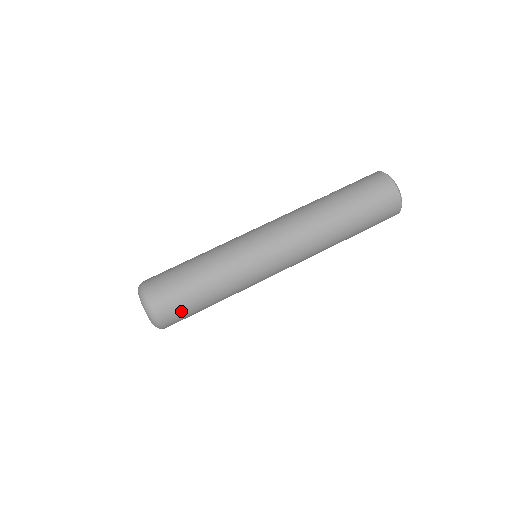
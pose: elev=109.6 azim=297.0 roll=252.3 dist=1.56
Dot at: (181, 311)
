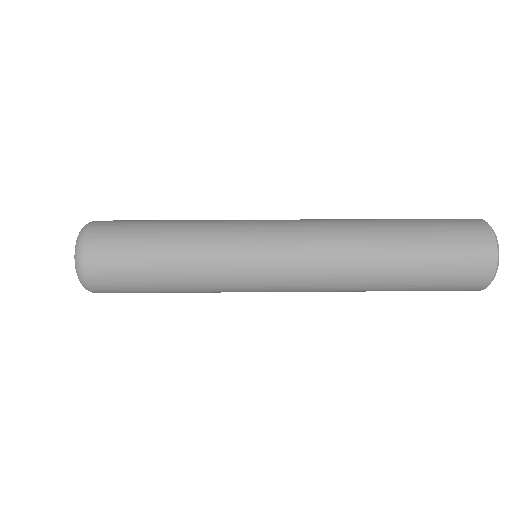
Dot at: (122, 225)
